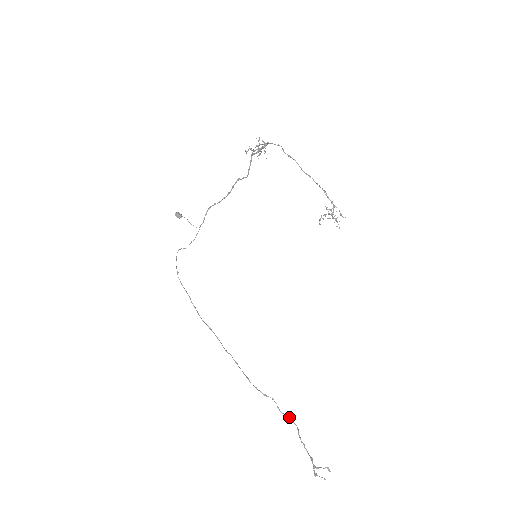
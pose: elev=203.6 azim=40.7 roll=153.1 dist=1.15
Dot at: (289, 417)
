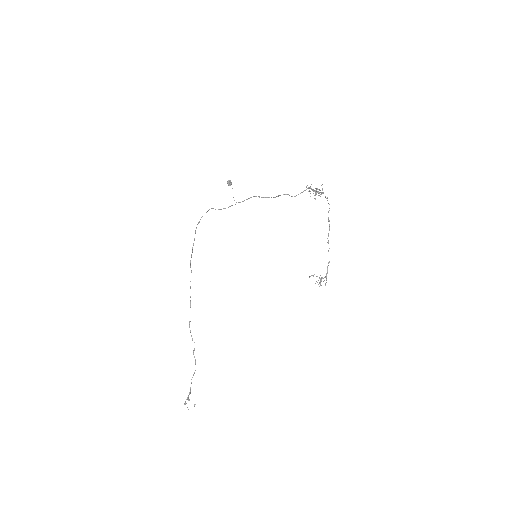
Dot at: occluded
